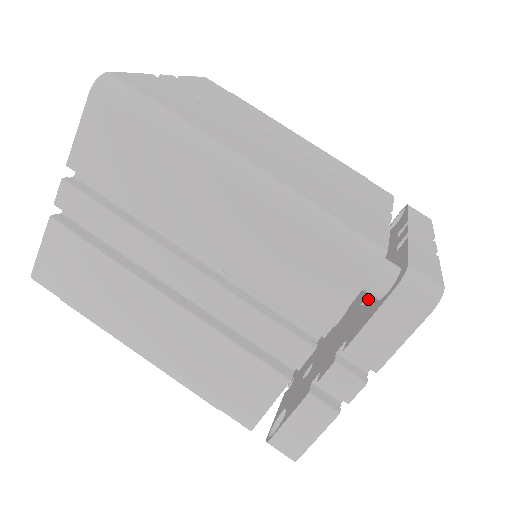
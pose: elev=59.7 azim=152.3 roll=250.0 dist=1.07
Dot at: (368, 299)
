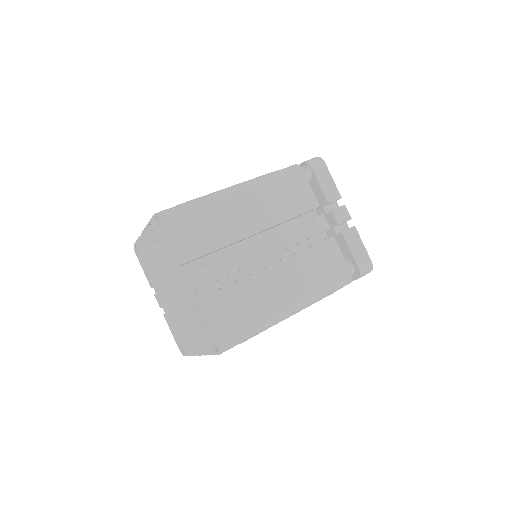
Dot at: occluded
